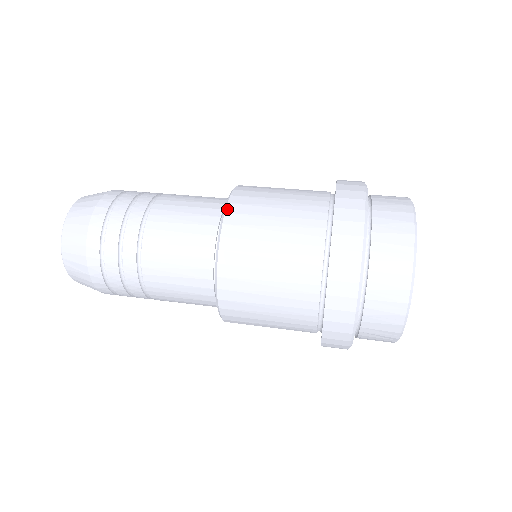
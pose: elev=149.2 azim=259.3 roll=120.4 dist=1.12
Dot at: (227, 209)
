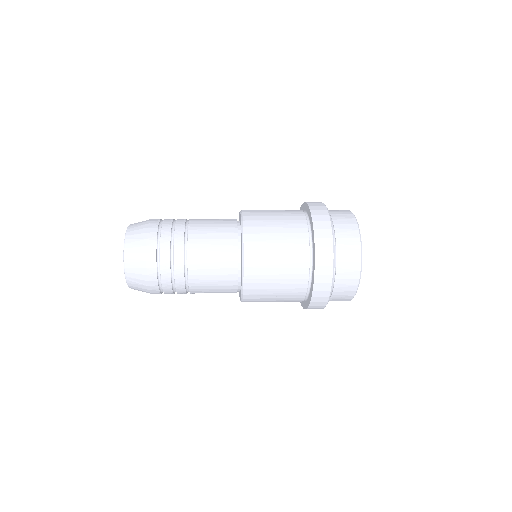
Dot at: occluded
